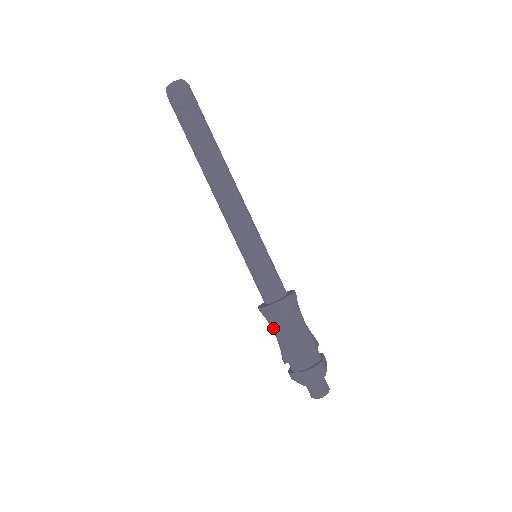
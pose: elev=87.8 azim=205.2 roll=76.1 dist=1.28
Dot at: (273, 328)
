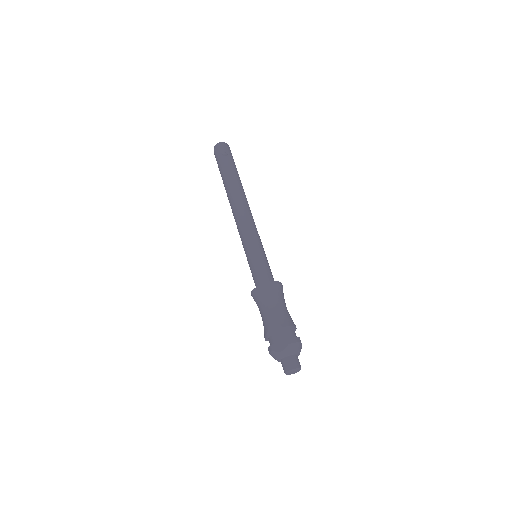
Dot at: (263, 306)
